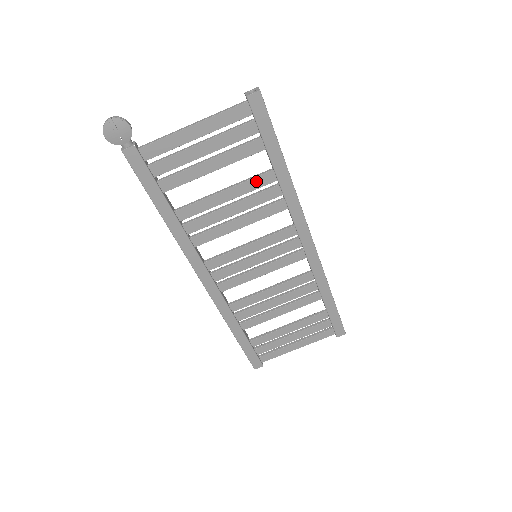
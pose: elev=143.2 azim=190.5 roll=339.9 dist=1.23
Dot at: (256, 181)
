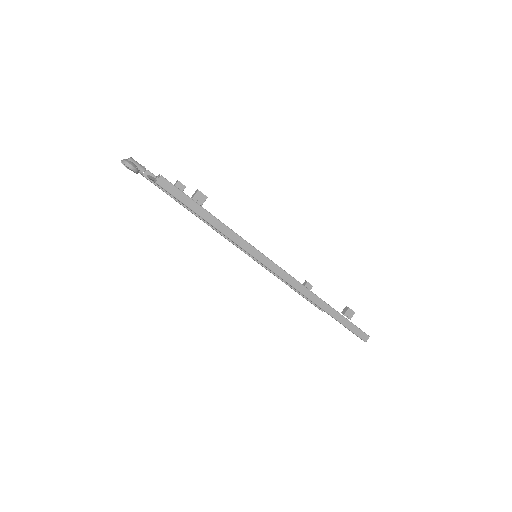
Dot at: occluded
